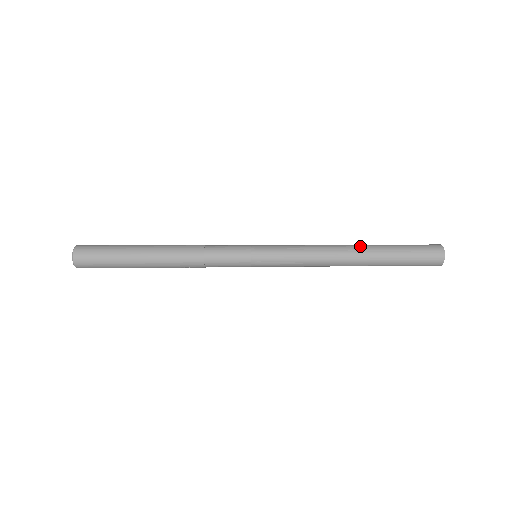
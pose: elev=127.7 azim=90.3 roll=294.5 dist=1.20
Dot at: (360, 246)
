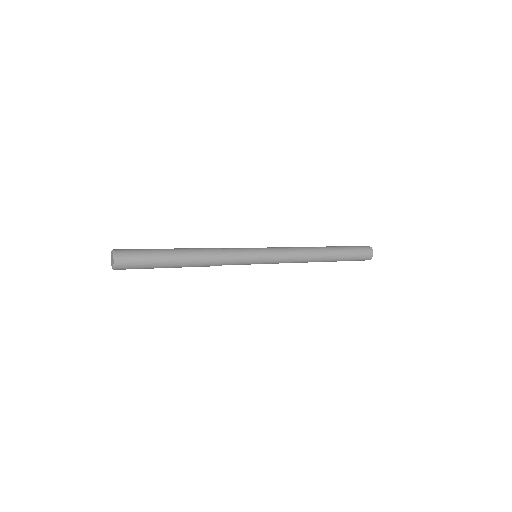
Dot at: occluded
